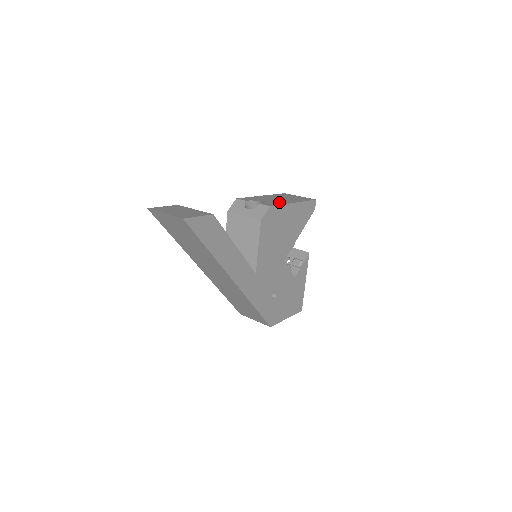
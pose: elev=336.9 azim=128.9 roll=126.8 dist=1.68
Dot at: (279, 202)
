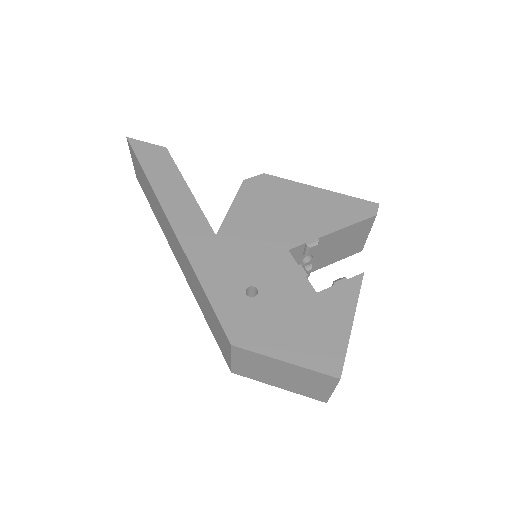
Dot at: occluded
